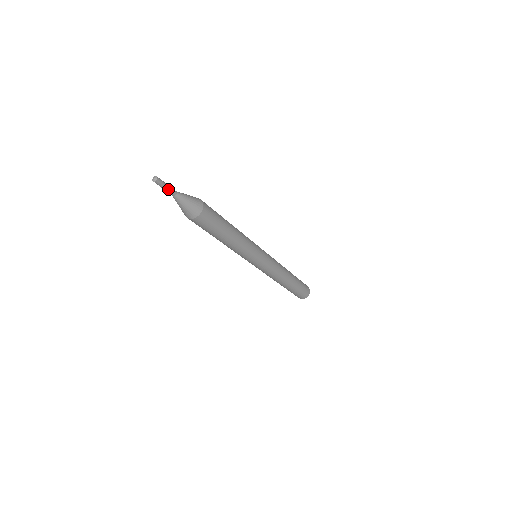
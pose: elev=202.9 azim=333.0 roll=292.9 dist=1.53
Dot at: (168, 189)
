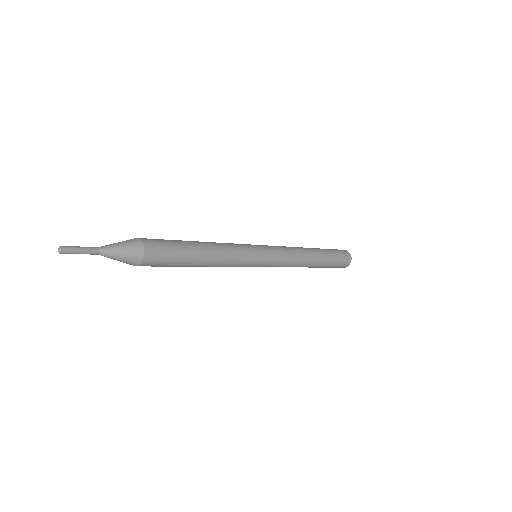
Dot at: (85, 250)
